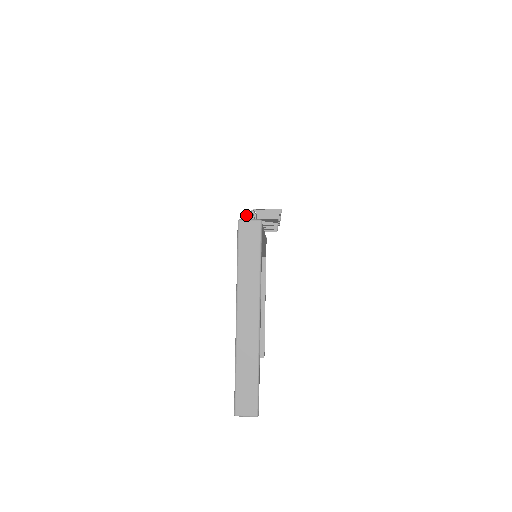
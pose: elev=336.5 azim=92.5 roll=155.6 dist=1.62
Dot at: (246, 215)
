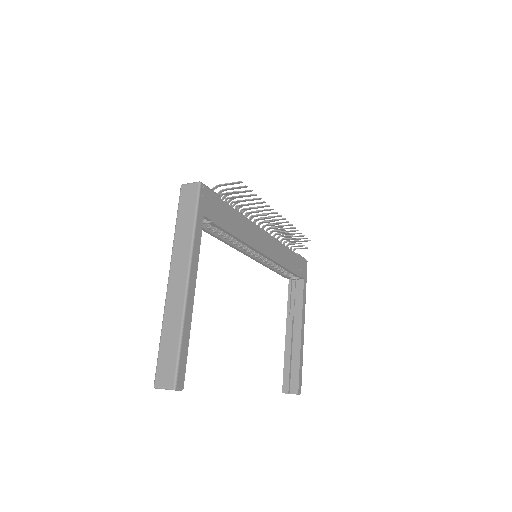
Dot at: occluded
